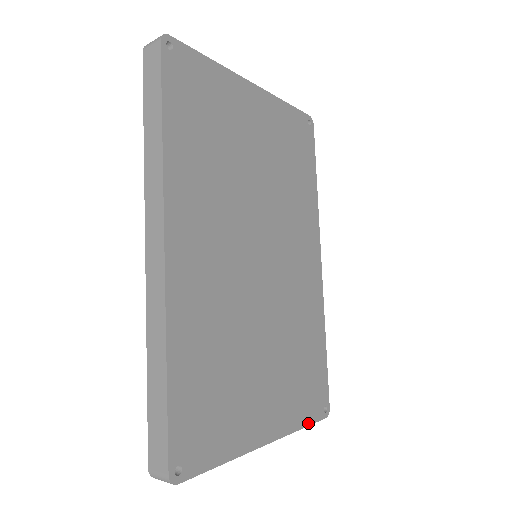
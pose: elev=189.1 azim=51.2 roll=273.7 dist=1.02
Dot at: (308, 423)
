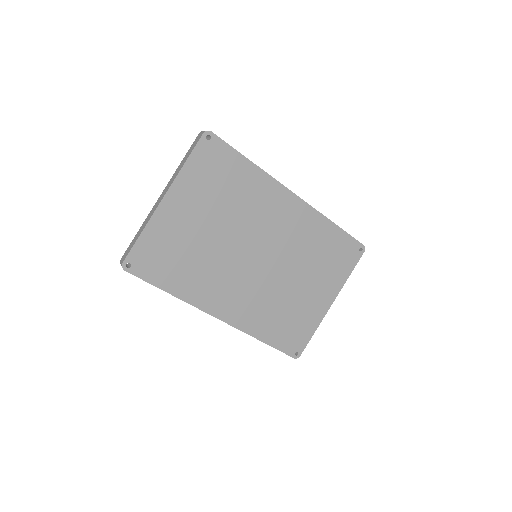
Dot at: (352, 269)
